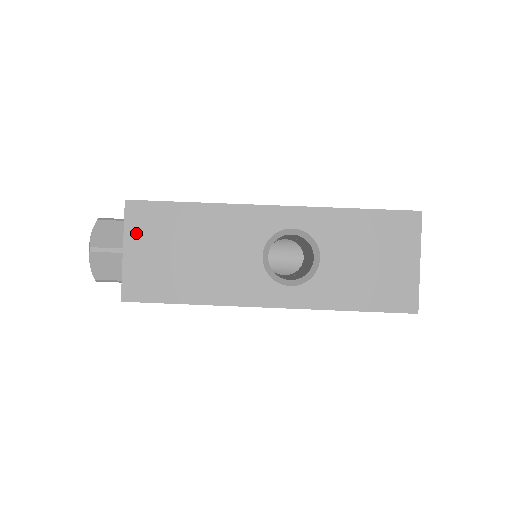
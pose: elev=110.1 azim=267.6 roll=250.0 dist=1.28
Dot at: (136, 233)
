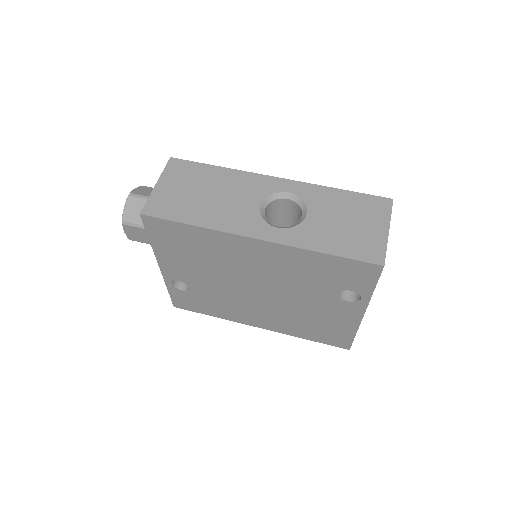
Dot at: (170, 176)
